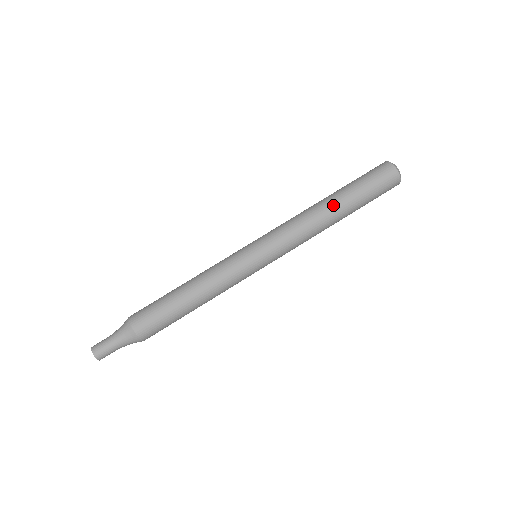
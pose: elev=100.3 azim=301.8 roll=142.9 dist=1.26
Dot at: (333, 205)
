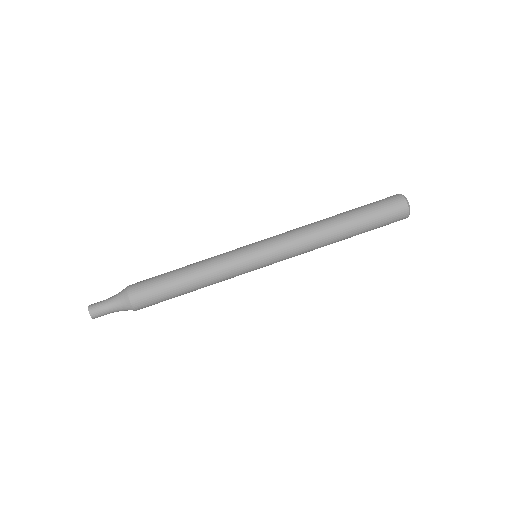
Dot at: (338, 224)
